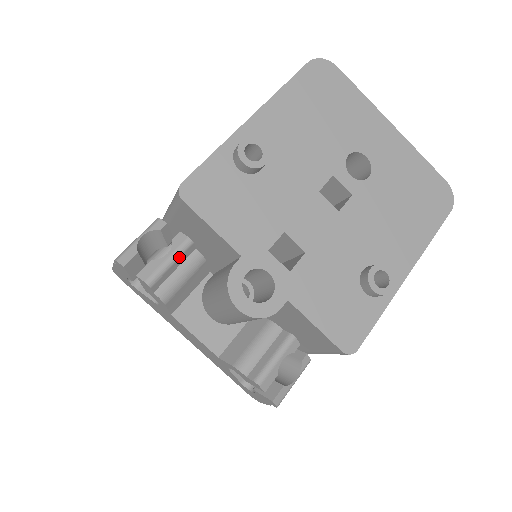
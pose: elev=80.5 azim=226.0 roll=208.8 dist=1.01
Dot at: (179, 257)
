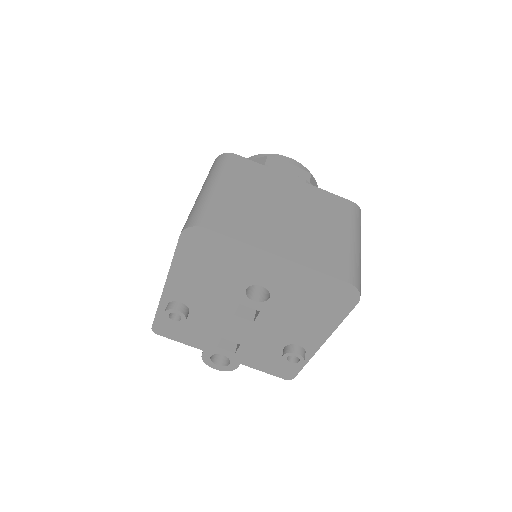
Dot at: occluded
